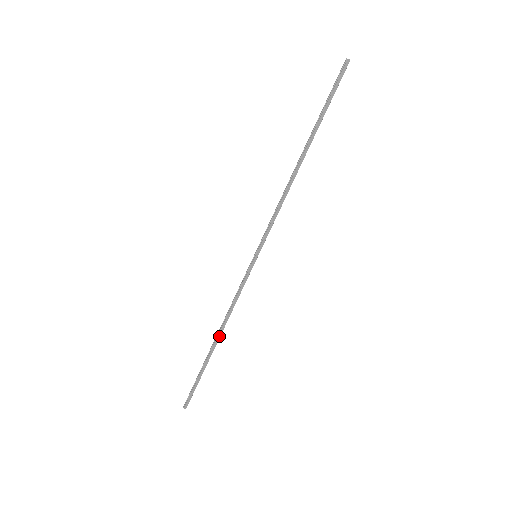
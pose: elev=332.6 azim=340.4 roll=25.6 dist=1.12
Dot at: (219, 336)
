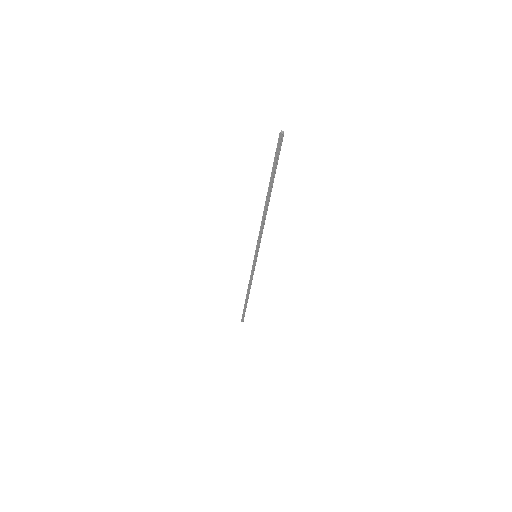
Dot at: (248, 293)
